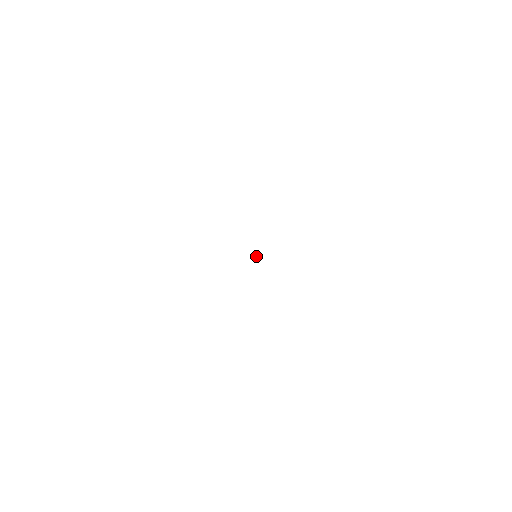
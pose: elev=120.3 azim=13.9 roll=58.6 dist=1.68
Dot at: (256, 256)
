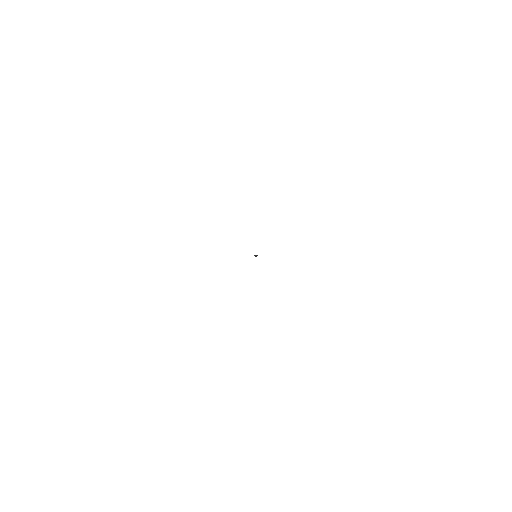
Dot at: (256, 255)
